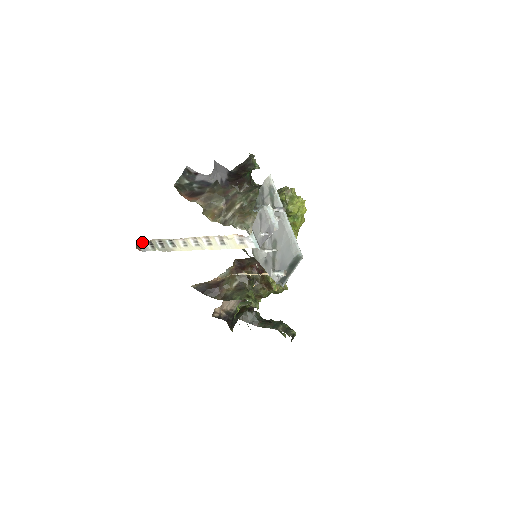
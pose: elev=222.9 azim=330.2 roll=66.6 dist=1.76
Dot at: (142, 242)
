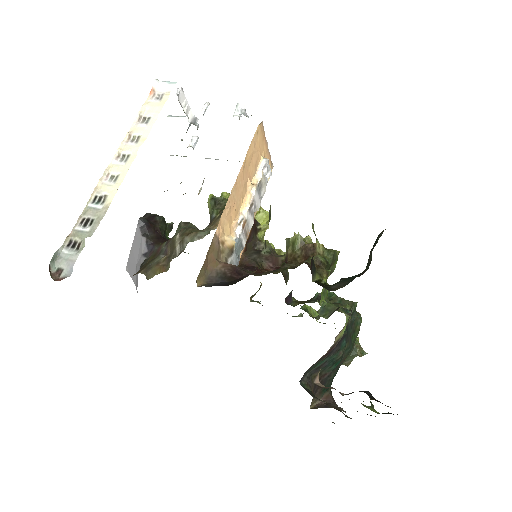
Dot at: (57, 255)
